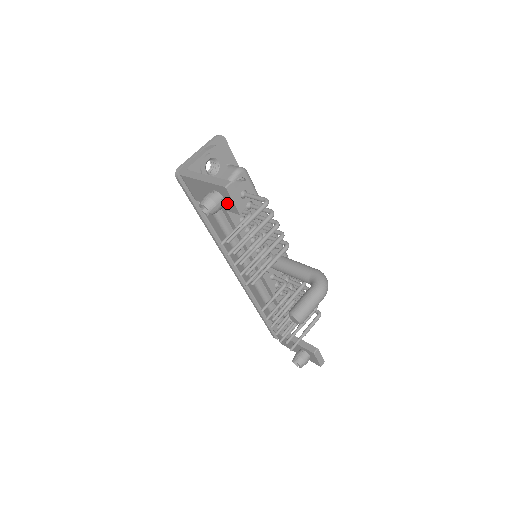
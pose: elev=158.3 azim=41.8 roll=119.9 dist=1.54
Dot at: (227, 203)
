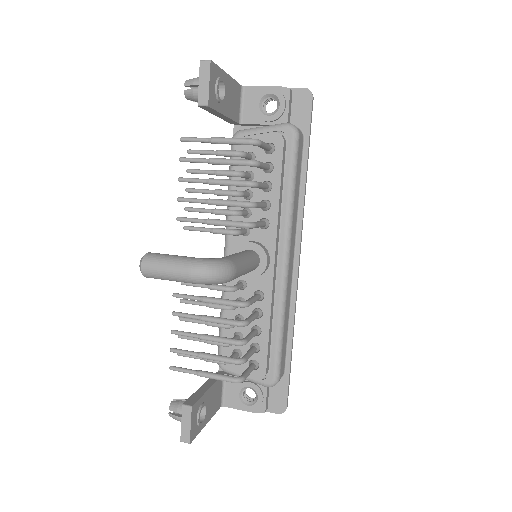
Dot at: occluded
